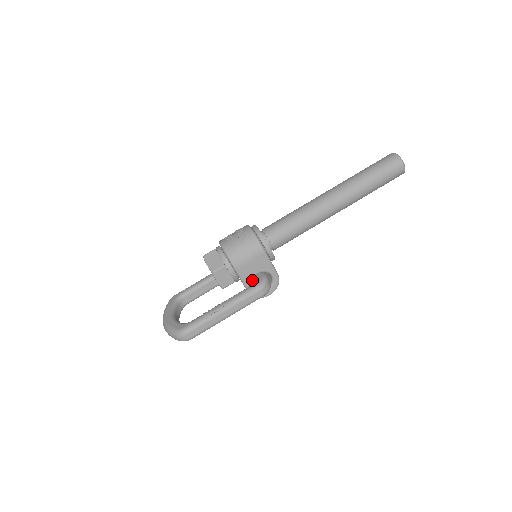
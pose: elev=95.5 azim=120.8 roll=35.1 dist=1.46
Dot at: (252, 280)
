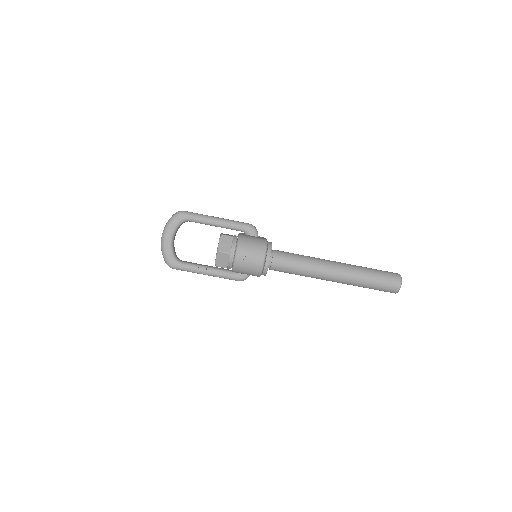
Dot at: occluded
